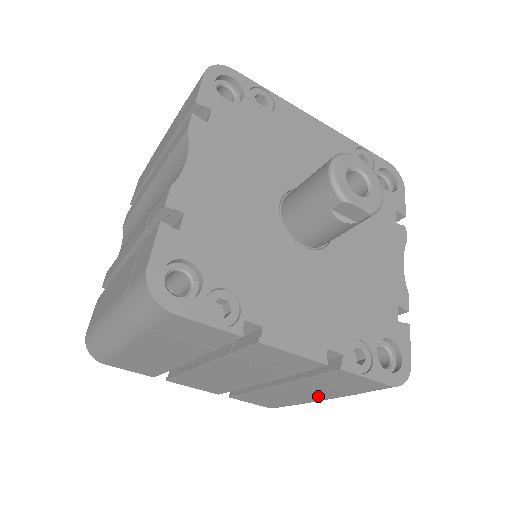
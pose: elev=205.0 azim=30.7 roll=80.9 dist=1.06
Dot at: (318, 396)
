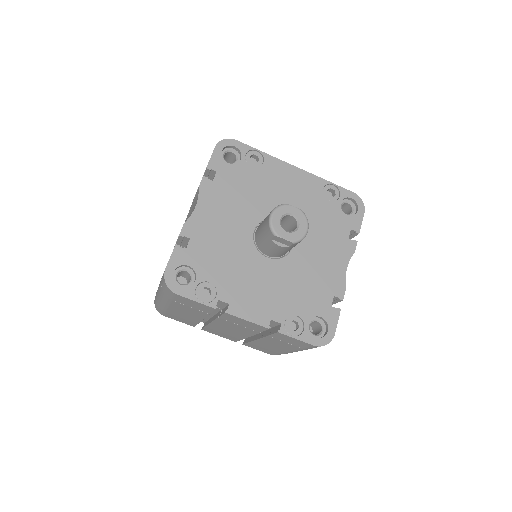
Dot at: (286, 349)
